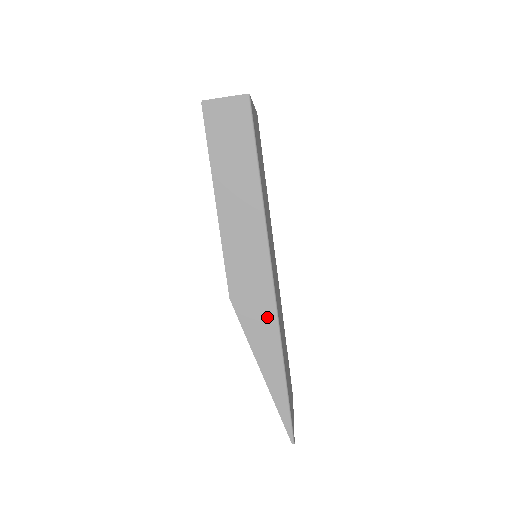
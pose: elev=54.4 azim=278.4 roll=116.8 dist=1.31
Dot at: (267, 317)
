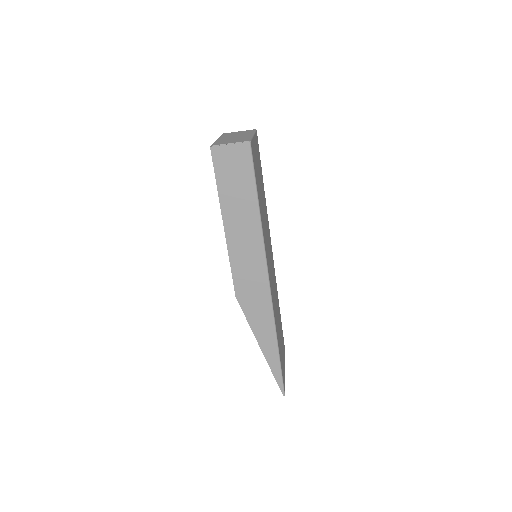
Dot at: (265, 310)
